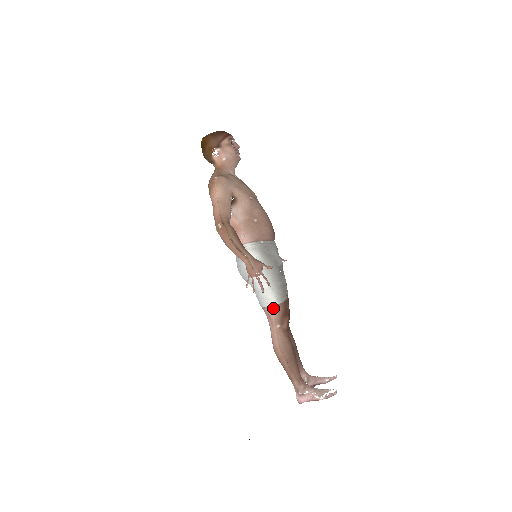
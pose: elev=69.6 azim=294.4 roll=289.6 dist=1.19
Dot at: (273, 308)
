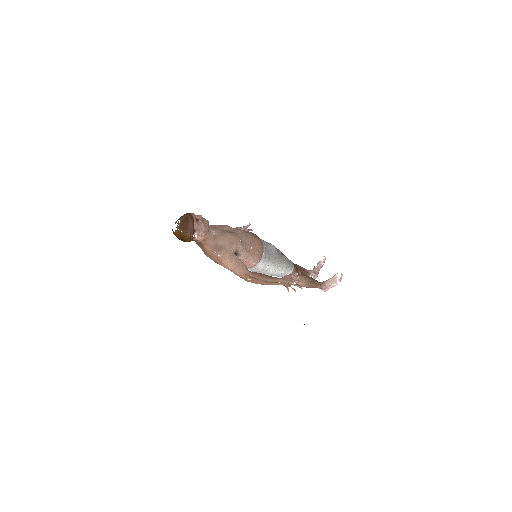
Dot at: occluded
